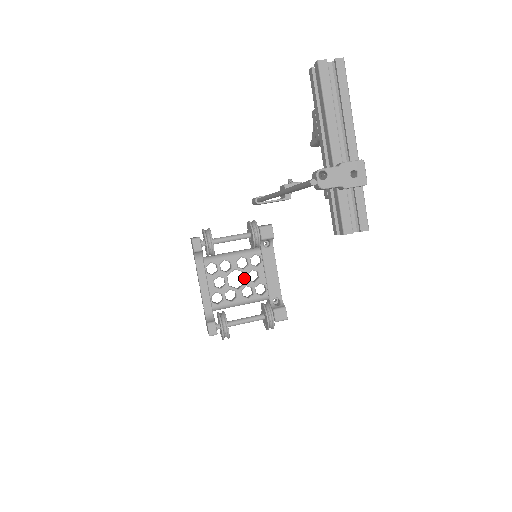
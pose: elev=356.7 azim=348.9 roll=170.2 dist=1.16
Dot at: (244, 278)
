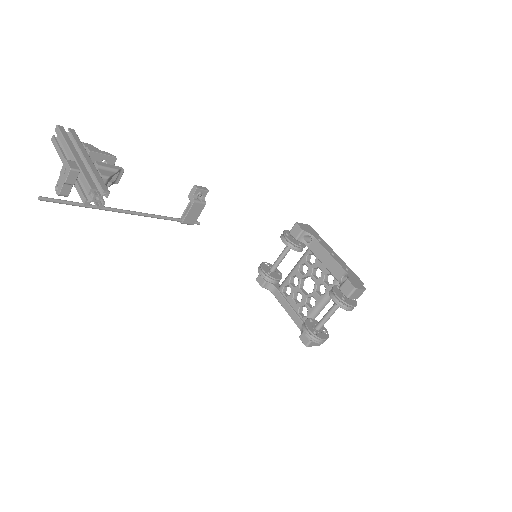
Dot at: occluded
